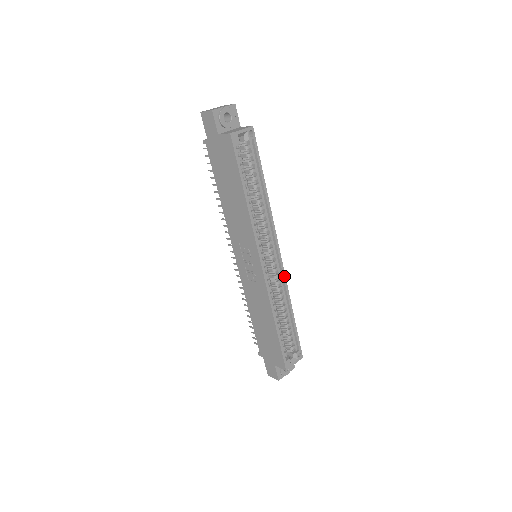
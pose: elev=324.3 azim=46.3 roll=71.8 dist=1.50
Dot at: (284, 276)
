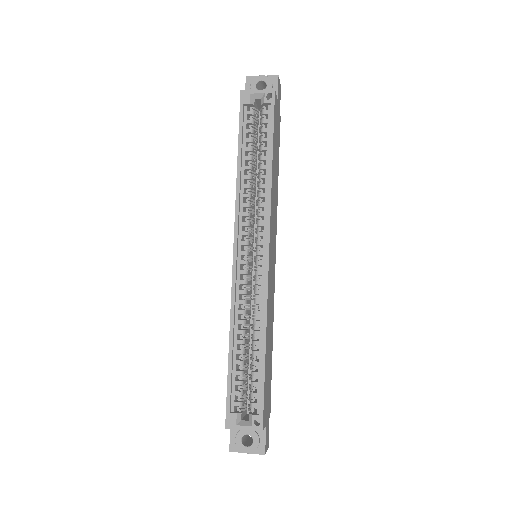
Dot at: (266, 286)
